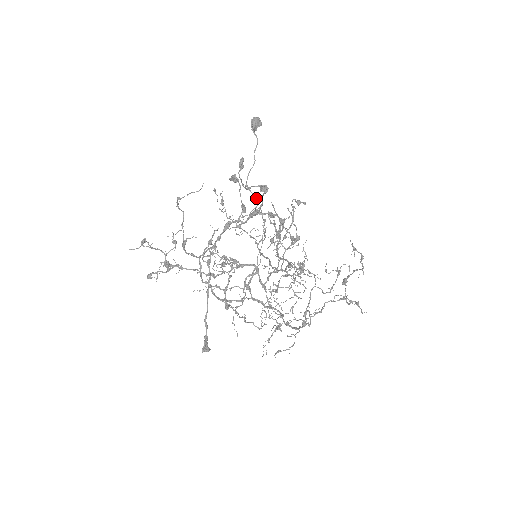
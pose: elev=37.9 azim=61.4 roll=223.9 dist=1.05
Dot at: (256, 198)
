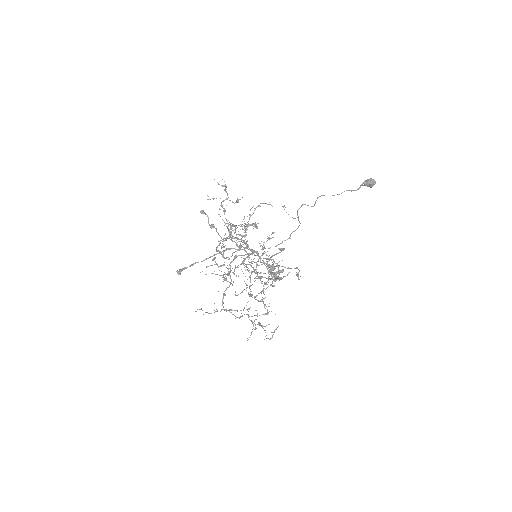
Dot at: (314, 205)
